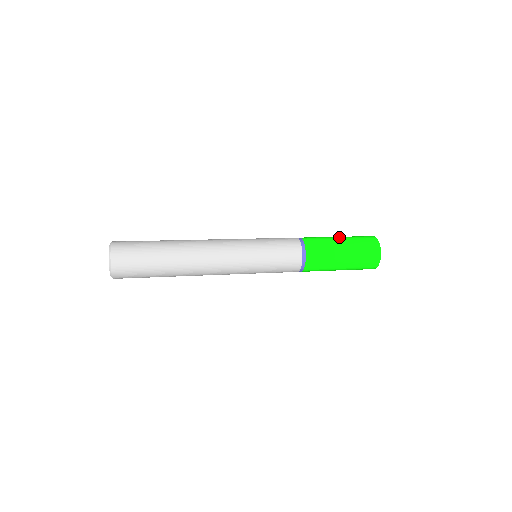
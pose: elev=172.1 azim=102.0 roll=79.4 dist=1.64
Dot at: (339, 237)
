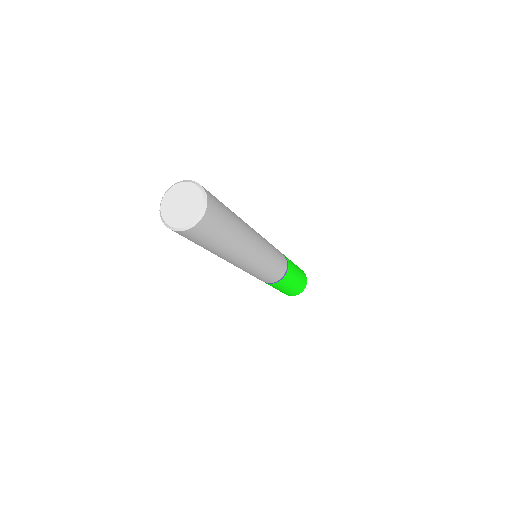
Dot at: (297, 267)
